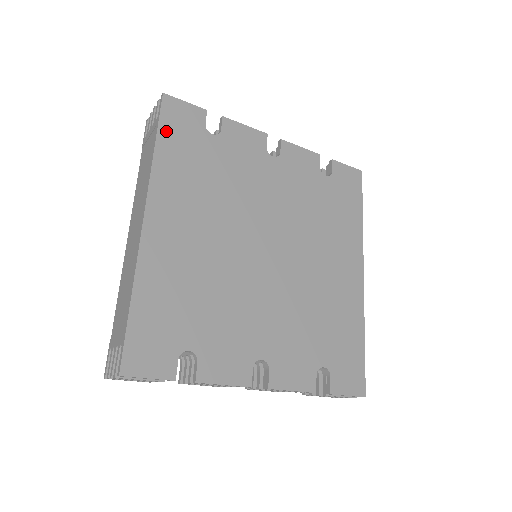
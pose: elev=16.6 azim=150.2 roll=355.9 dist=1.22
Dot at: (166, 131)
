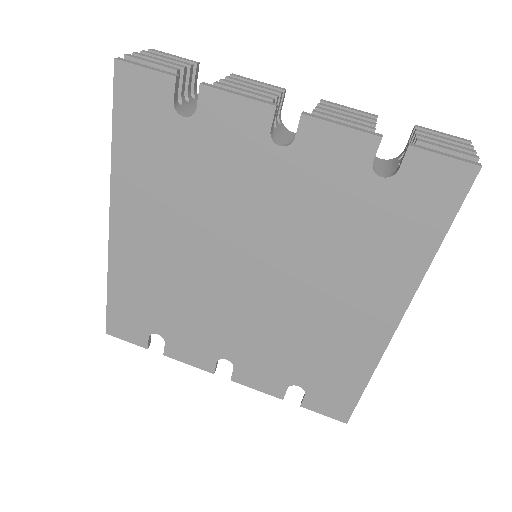
Dot at: (123, 118)
